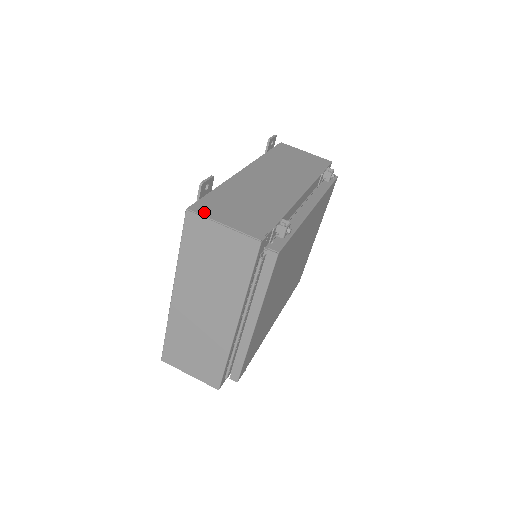
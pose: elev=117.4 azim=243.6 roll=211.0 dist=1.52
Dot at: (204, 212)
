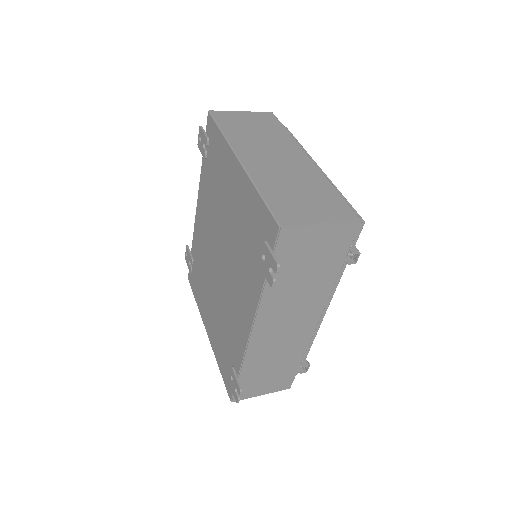
Dot at: occluded
